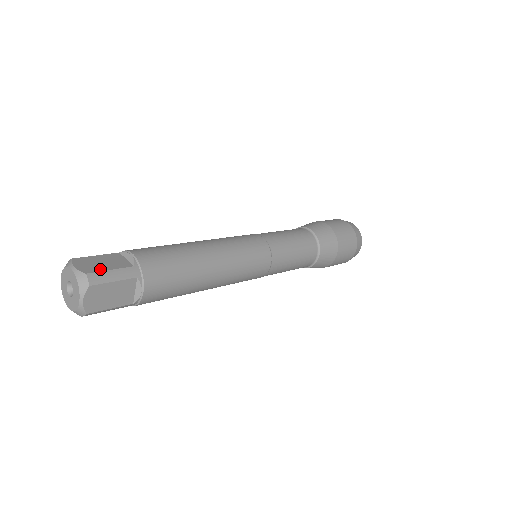
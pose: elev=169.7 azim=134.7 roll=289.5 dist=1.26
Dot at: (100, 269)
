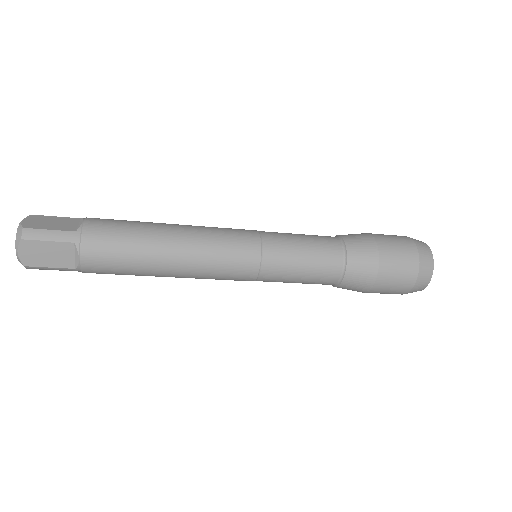
Dot at: (41, 227)
